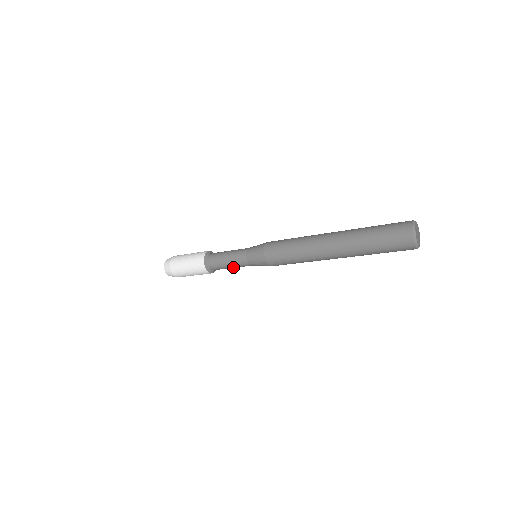
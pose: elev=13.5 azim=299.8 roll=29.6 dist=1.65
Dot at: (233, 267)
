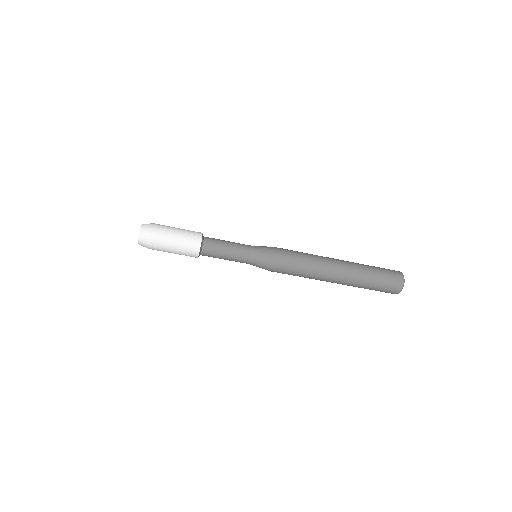
Dot at: (230, 255)
